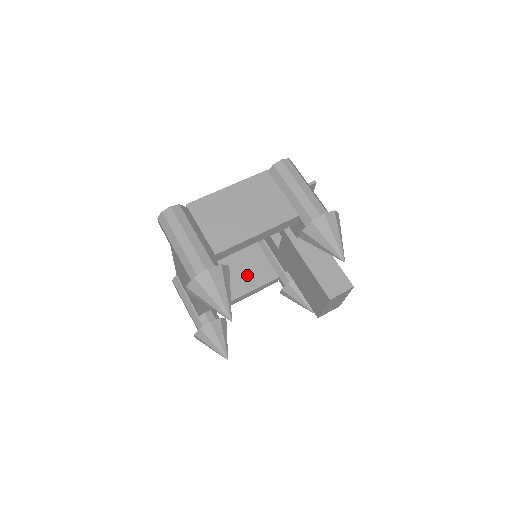
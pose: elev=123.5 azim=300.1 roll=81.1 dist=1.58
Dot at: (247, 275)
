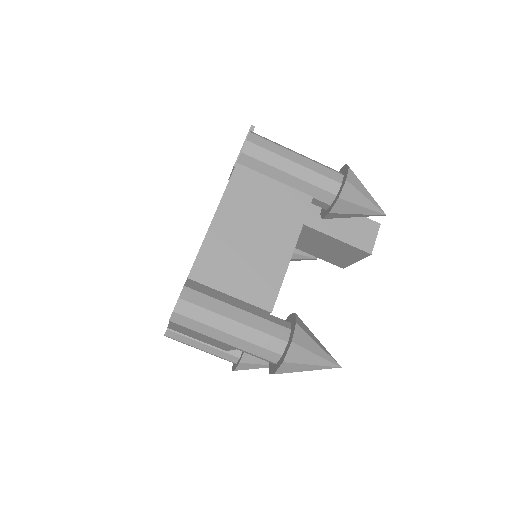
Dot at: occluded
